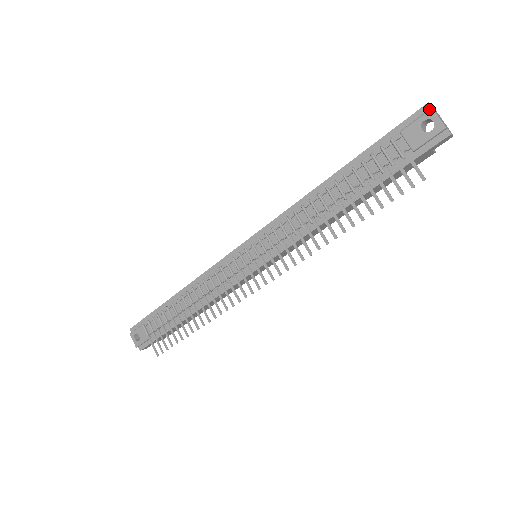
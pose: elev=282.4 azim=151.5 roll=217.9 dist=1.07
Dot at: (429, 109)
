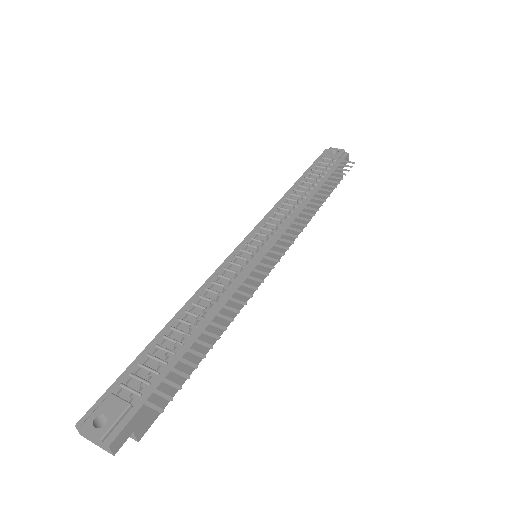
Dot at: (329, 148)
